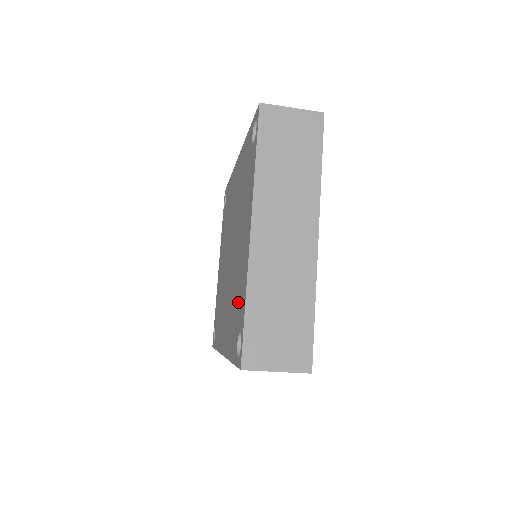
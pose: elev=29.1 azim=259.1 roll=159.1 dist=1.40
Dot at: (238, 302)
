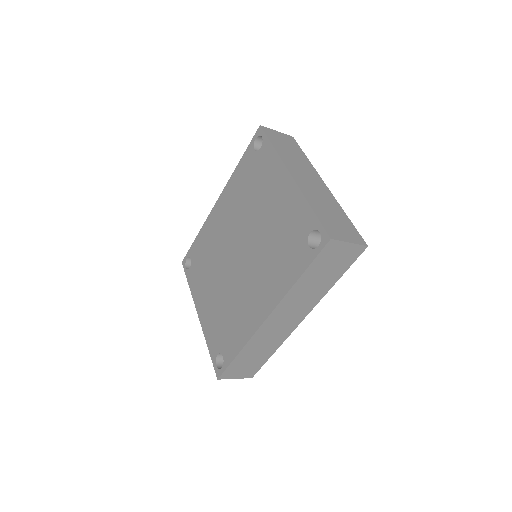
Dot at: (291, 231)
